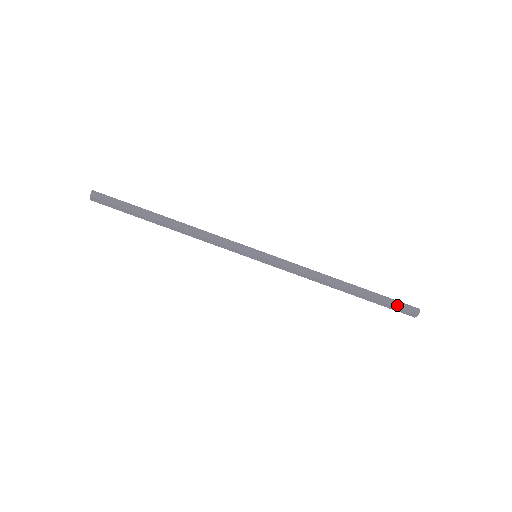
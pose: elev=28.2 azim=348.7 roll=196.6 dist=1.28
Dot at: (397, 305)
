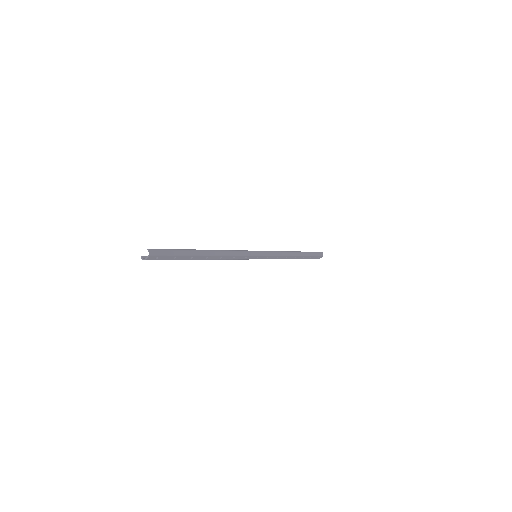
Dot at: (316, 254)
